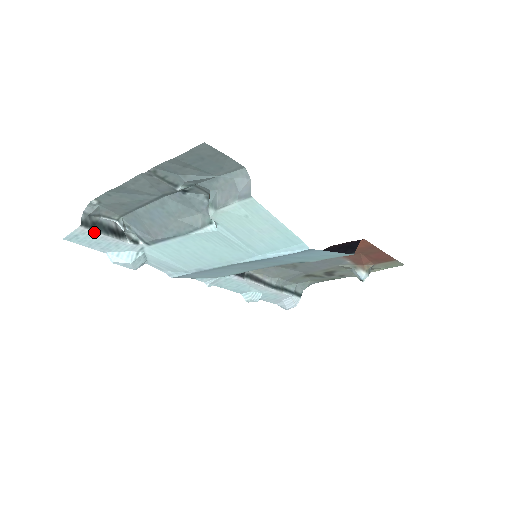
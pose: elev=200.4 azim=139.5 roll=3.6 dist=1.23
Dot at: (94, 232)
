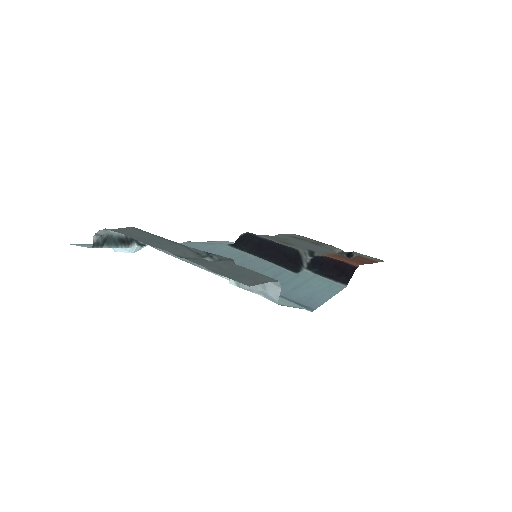
Dot at: (104, 247)
